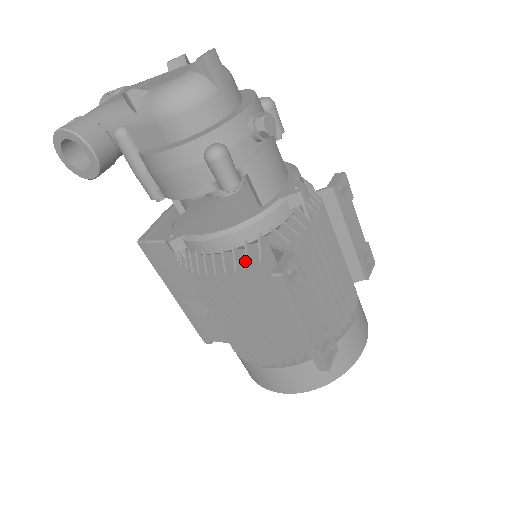
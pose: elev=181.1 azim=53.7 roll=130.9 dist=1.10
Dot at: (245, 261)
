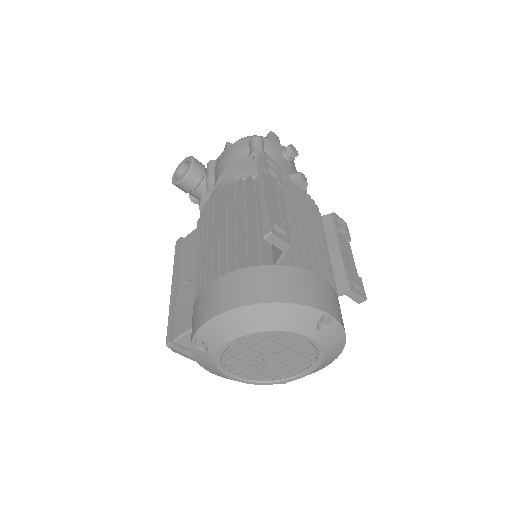
Dot at: occluded
